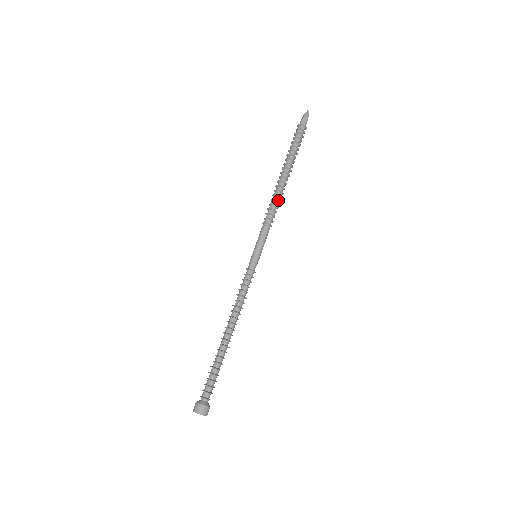
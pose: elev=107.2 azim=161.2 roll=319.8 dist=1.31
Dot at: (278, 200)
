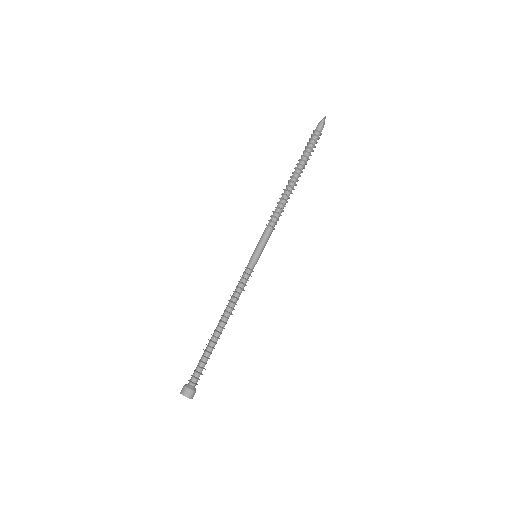
Dot at: (282, 203)
